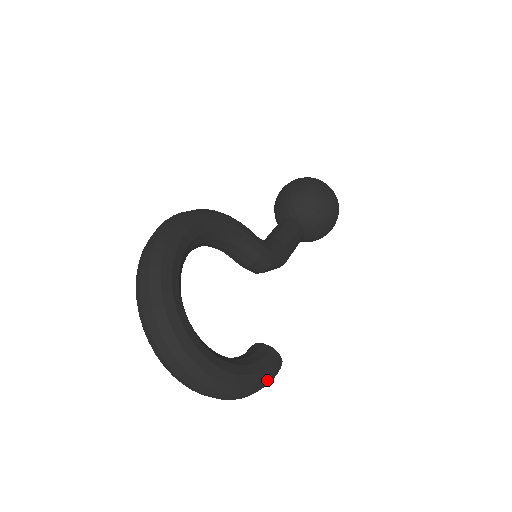
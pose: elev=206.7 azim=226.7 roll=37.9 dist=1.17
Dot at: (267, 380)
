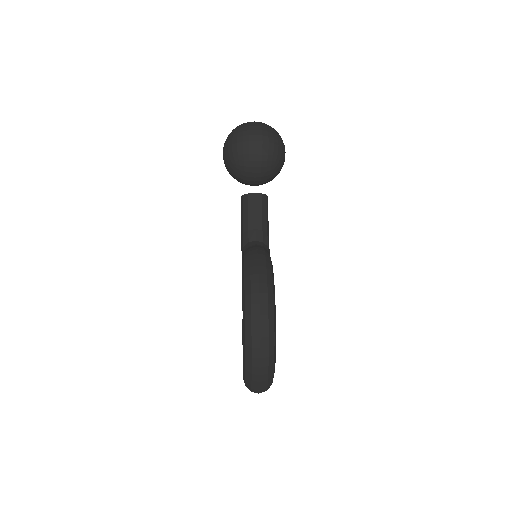
Dot at: occluded
